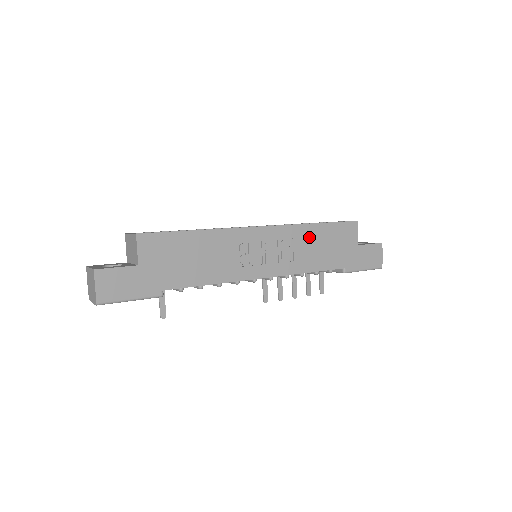
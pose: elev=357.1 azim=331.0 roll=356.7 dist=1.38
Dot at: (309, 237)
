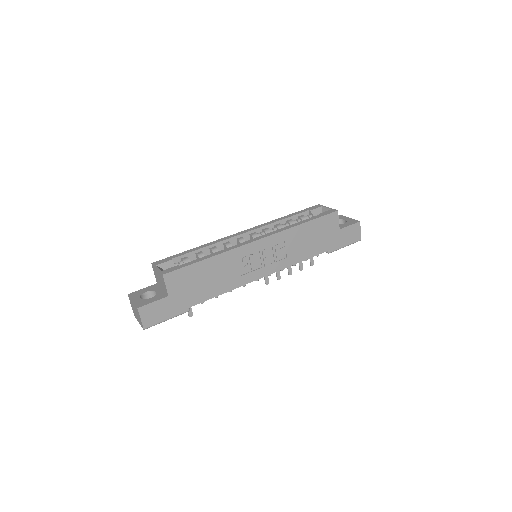
Dot at: (298, 236)
